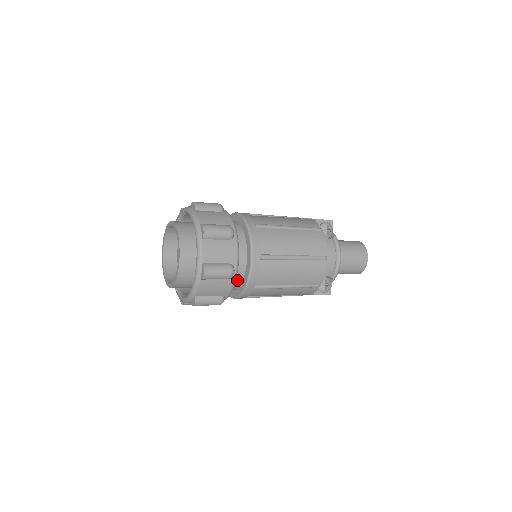
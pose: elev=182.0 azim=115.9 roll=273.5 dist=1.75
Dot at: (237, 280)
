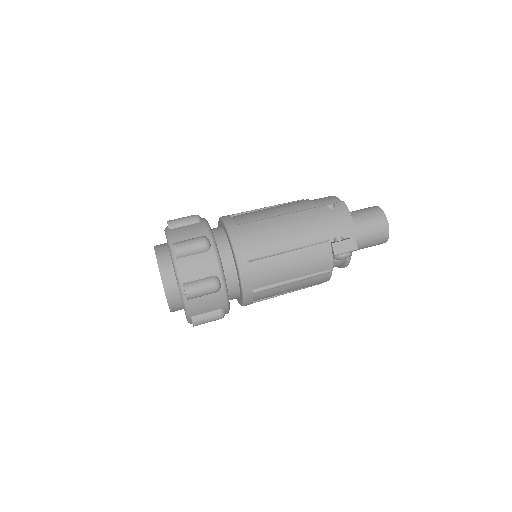
Dot at: occluded
